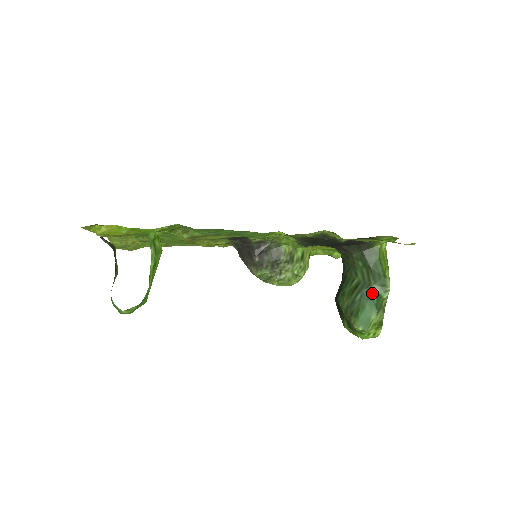
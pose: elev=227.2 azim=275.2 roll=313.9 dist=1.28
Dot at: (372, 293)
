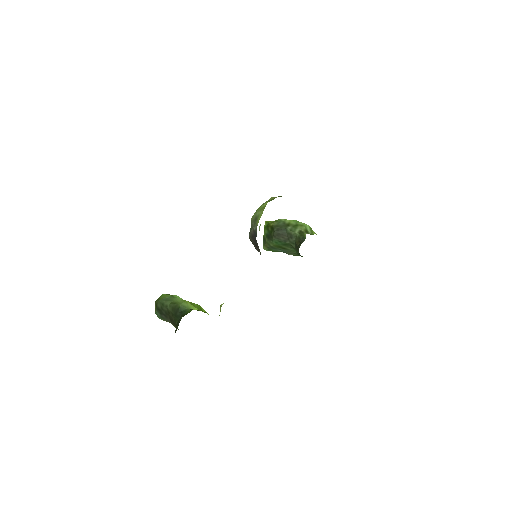
Dot at: (286, 253)
